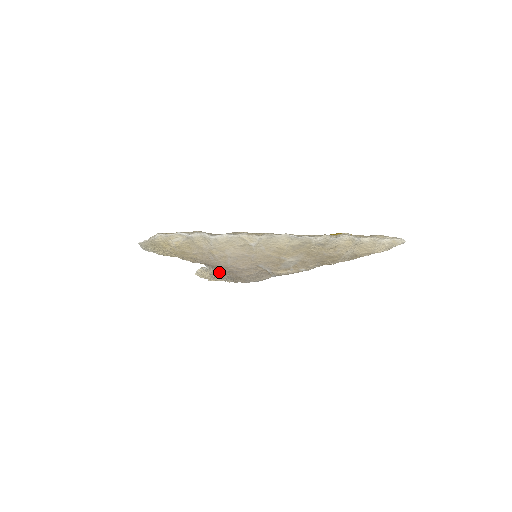
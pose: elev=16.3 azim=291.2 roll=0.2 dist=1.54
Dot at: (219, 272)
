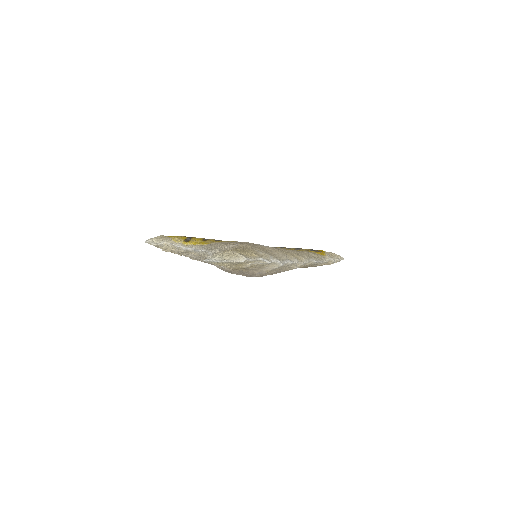
Dot at: (229, 270)
